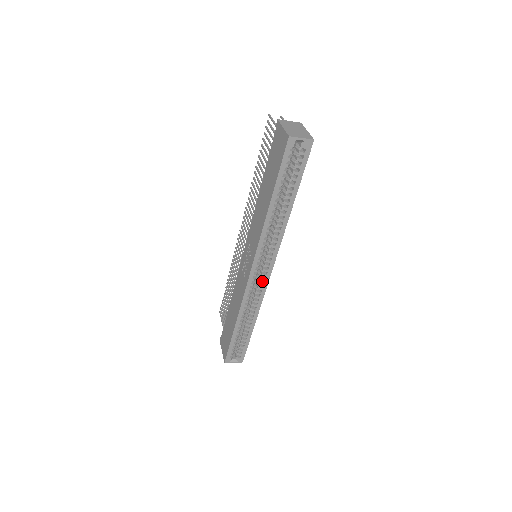
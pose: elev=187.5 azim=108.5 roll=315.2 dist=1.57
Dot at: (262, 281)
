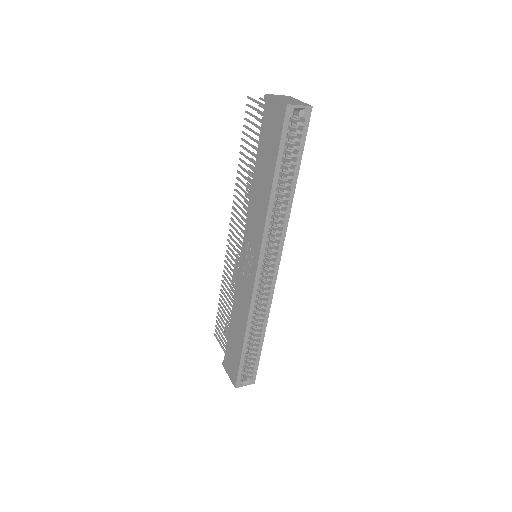
Dot at: (268, 282)
